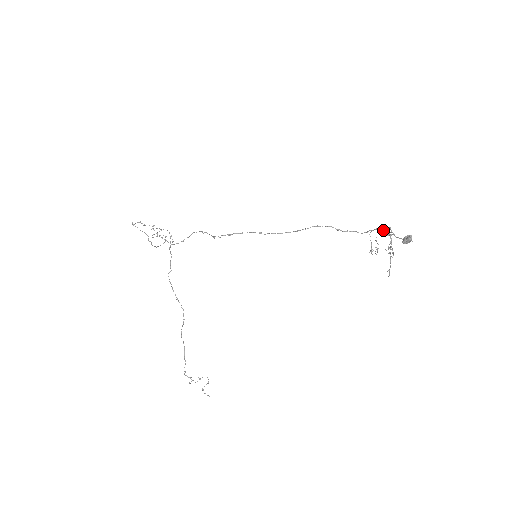
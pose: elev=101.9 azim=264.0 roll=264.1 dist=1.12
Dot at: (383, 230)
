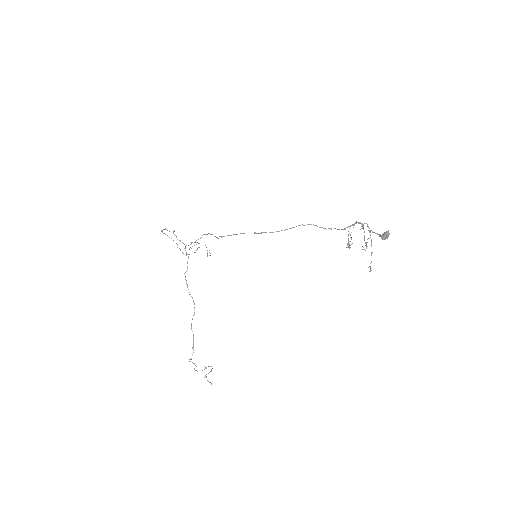
Dot at: occluded
